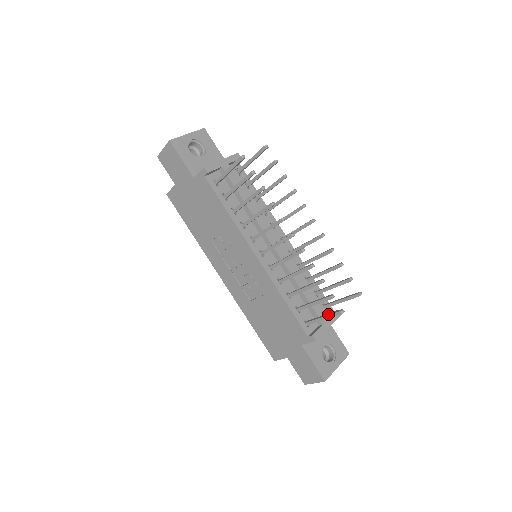
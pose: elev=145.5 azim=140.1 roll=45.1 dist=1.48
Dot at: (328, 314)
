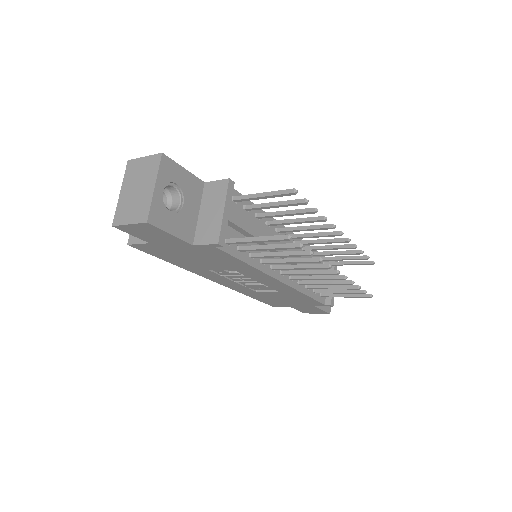
Dot at: (352, 295)
